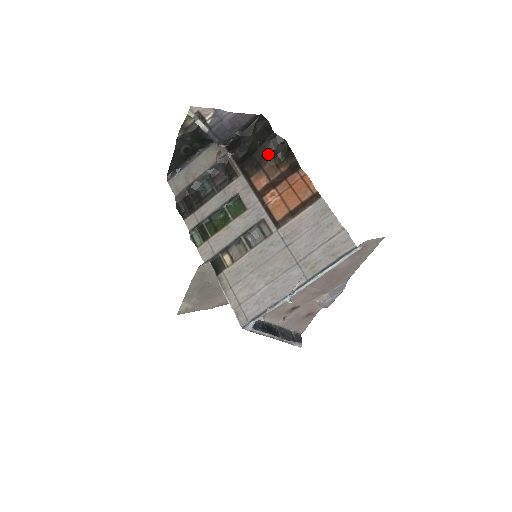
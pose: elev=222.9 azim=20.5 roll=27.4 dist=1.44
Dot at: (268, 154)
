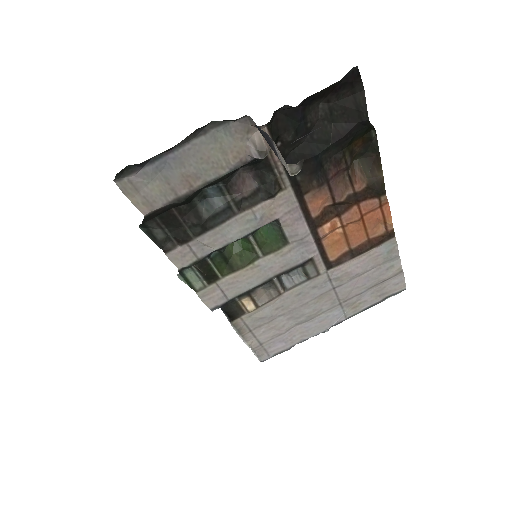
Dot at: (344, 157)
